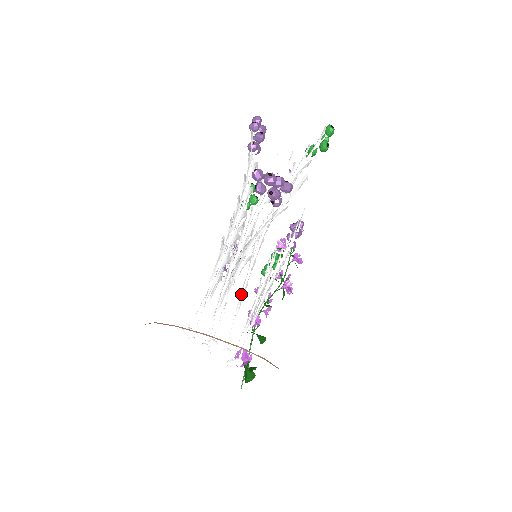
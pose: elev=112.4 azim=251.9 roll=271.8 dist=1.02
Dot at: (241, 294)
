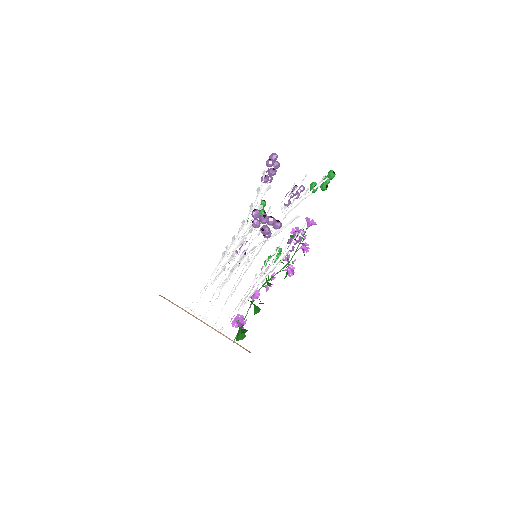
Dot at: (232, 290)
